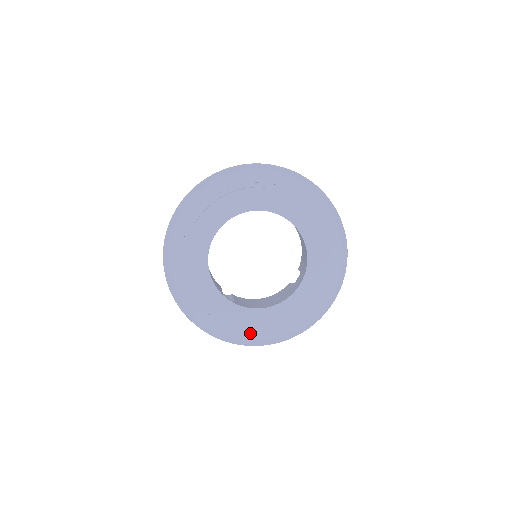
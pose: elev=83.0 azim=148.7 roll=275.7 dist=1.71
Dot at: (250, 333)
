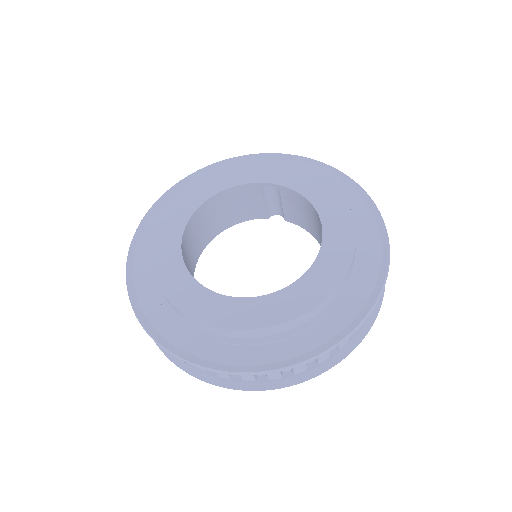
Dot at: (264, 350)
